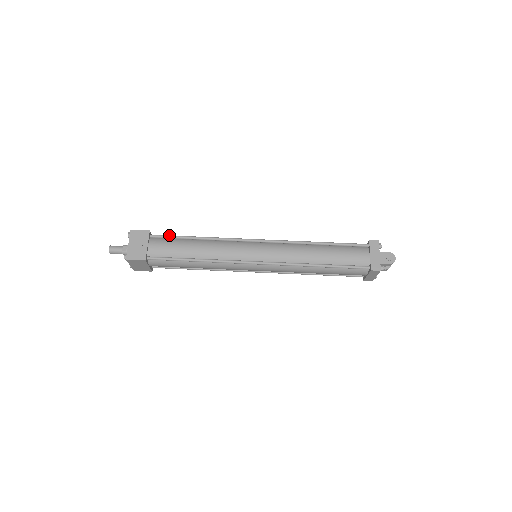
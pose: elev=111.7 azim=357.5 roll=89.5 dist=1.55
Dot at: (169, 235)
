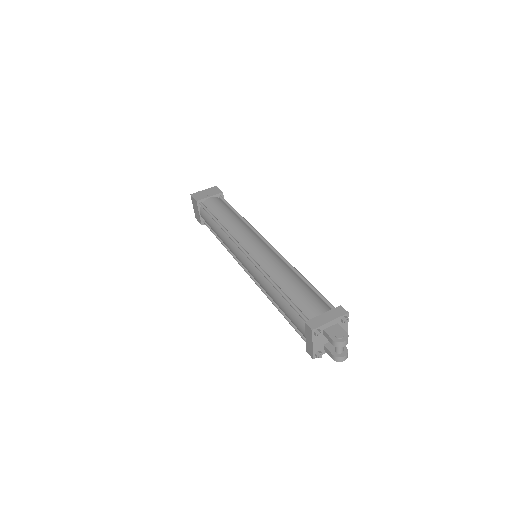
Dot at: occluded
